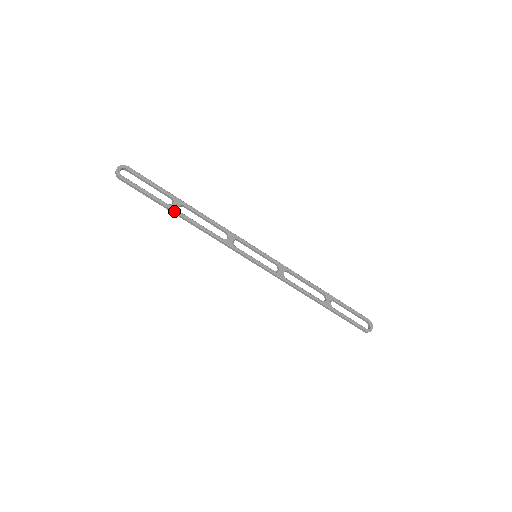
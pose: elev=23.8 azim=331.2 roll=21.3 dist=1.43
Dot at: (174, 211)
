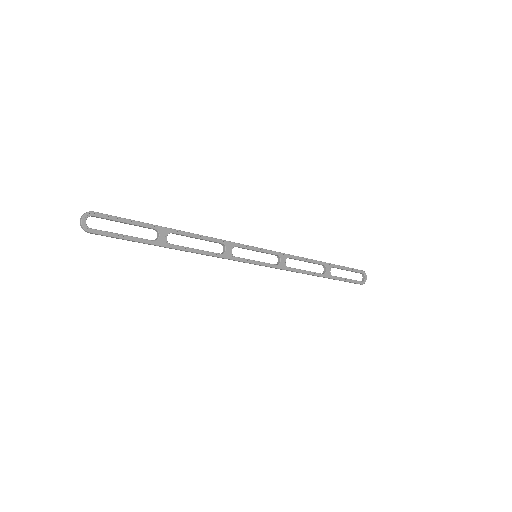
Dot at: (163, 246)
